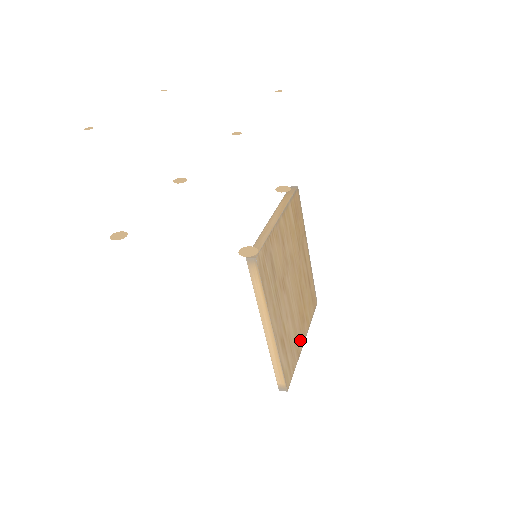
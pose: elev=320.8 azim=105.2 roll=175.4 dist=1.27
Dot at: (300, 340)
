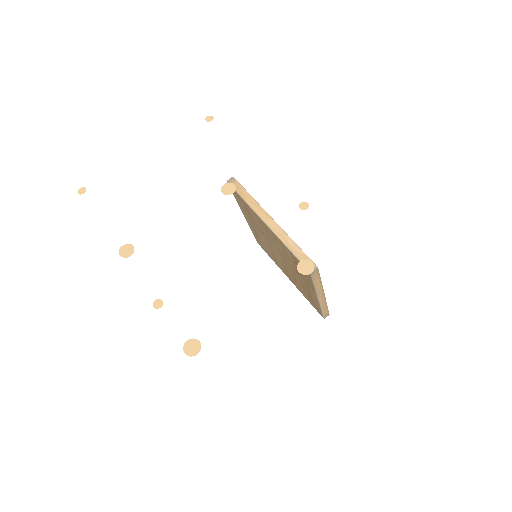
Dot at: occluded
